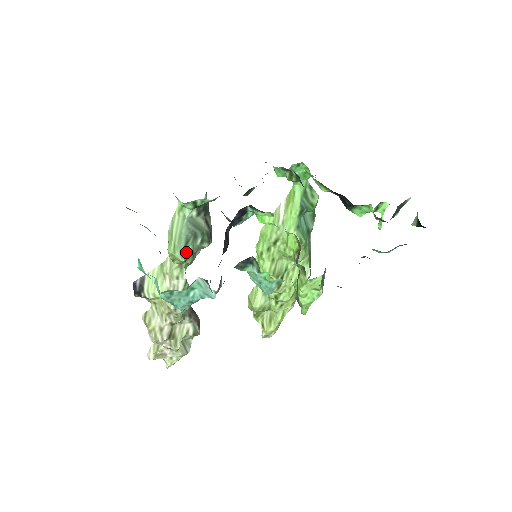
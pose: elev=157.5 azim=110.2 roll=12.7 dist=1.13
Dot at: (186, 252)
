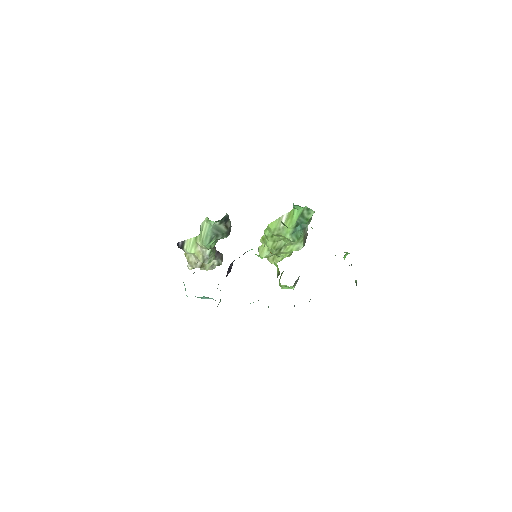
Dot at: (210, 245)
